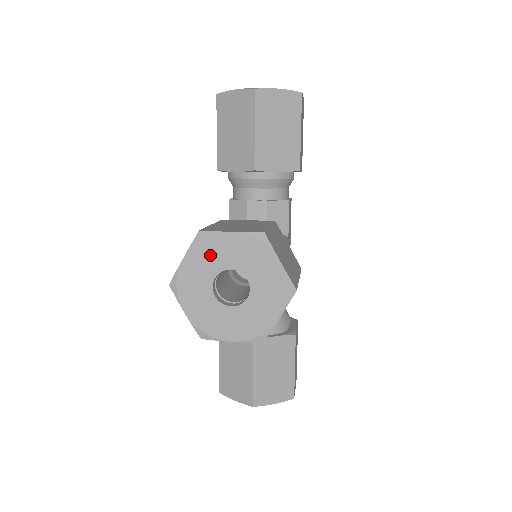
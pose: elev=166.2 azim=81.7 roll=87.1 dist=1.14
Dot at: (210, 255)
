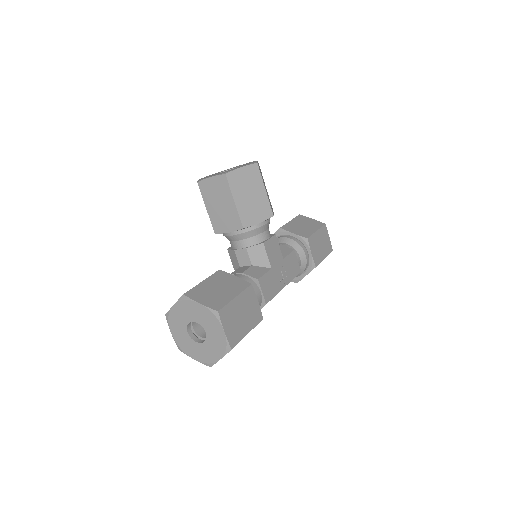
Dot at: occluded
